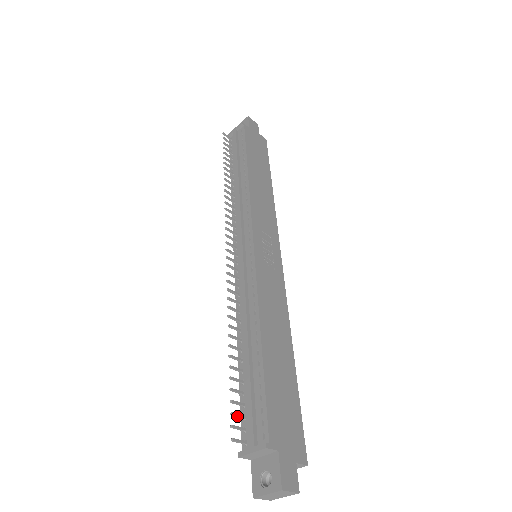
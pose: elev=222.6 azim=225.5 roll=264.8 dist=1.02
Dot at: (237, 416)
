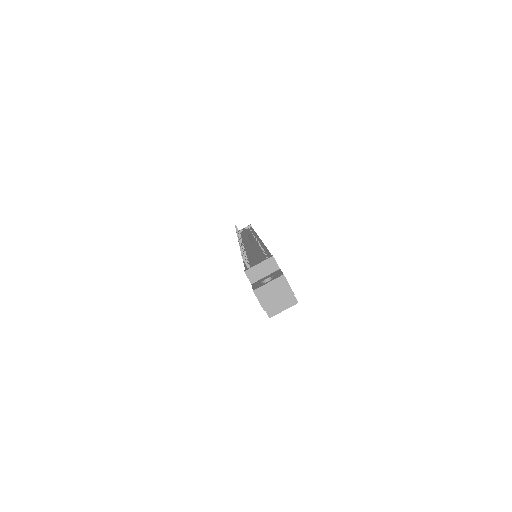
Dot at: occluded
